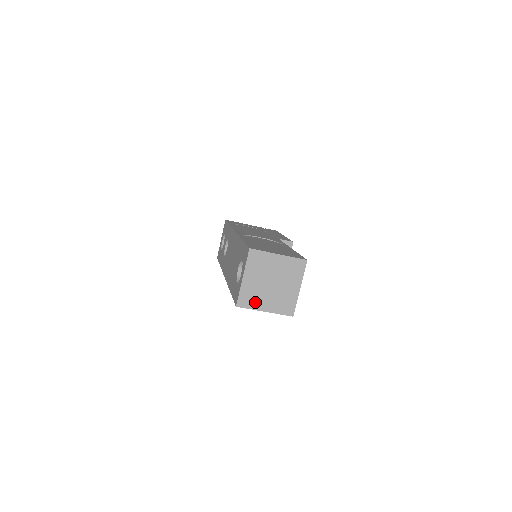
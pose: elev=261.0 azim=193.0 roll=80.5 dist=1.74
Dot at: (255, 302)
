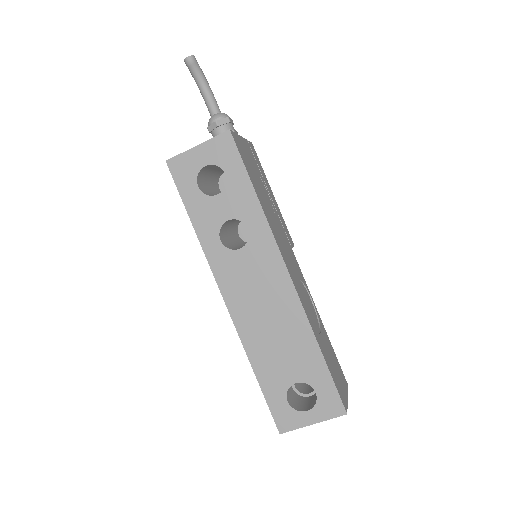
Dot at: occluded
